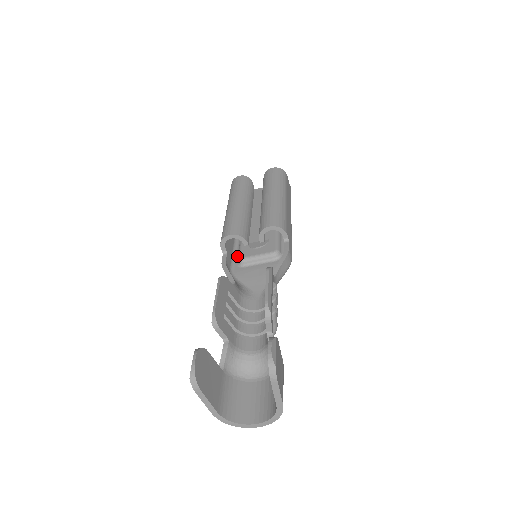
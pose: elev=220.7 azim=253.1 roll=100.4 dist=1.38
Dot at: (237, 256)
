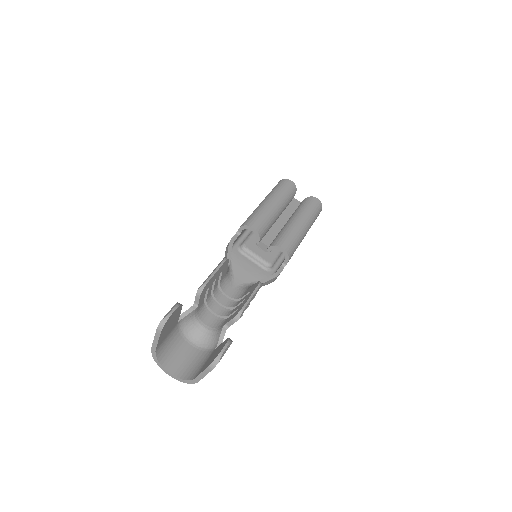
Dot at: (243, 240)
